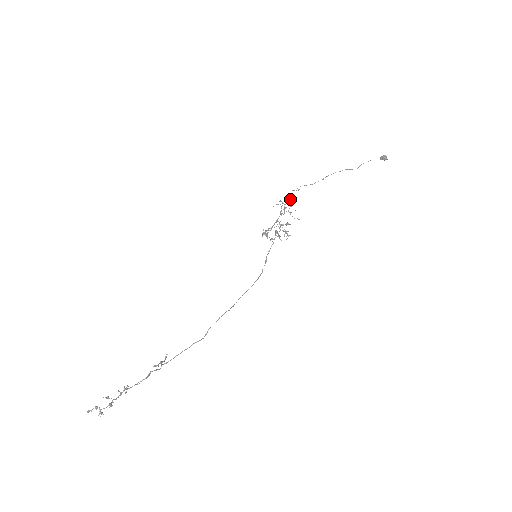
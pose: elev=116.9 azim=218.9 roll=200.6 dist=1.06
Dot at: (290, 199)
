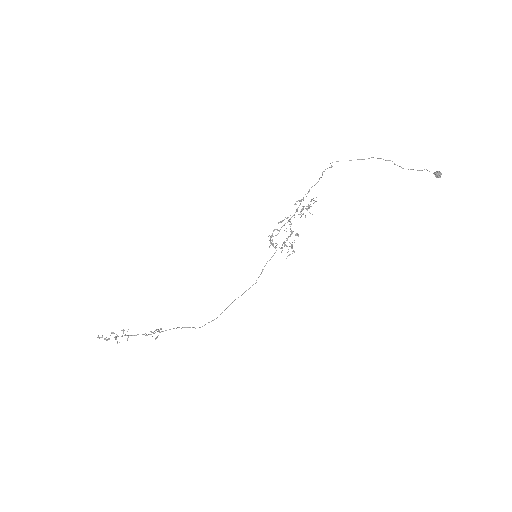
Dot at: (315, 184)
